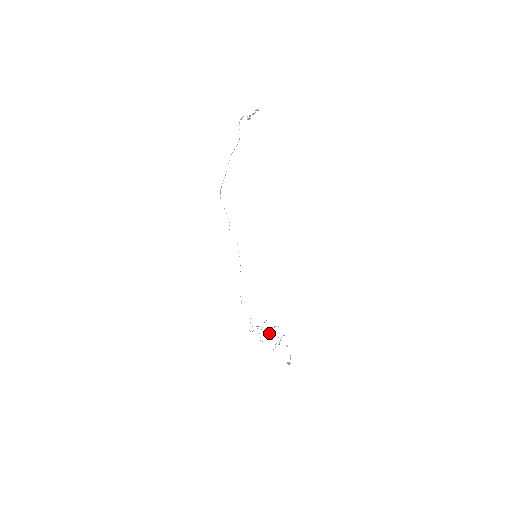
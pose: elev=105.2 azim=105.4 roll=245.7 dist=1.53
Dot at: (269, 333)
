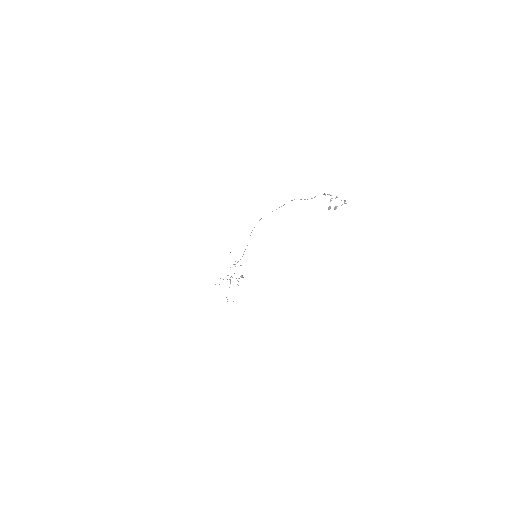
Dot at: occluded
